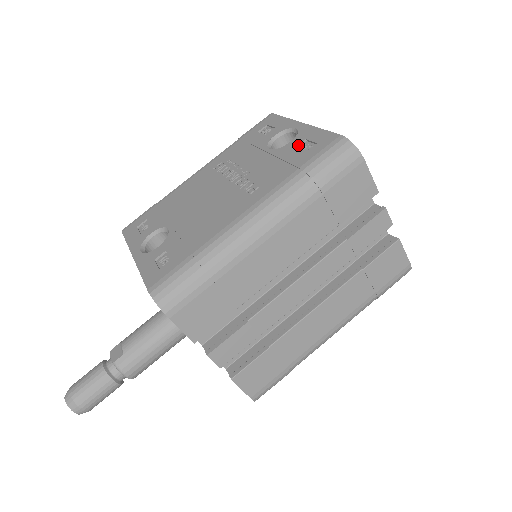
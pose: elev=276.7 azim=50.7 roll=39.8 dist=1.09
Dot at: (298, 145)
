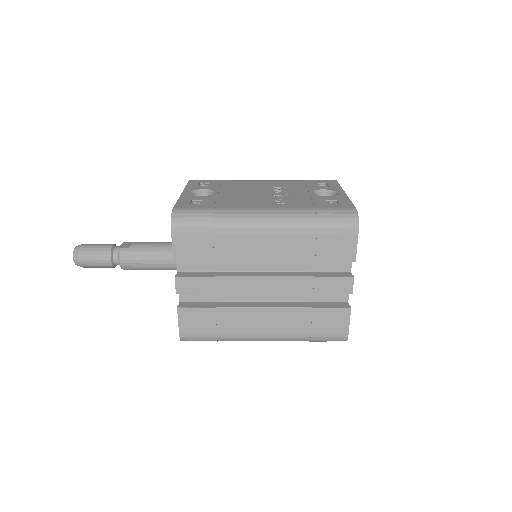
Dot at: (329, 200)
